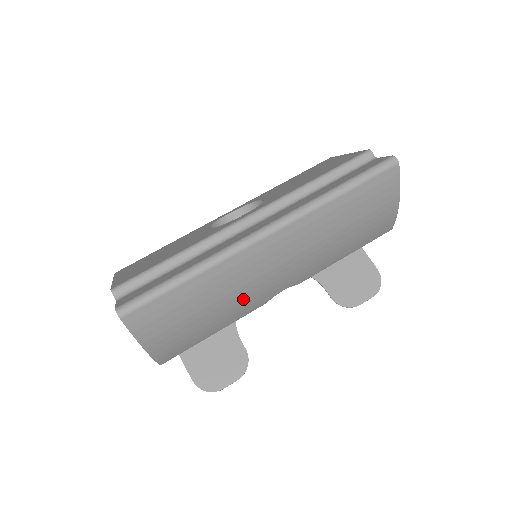
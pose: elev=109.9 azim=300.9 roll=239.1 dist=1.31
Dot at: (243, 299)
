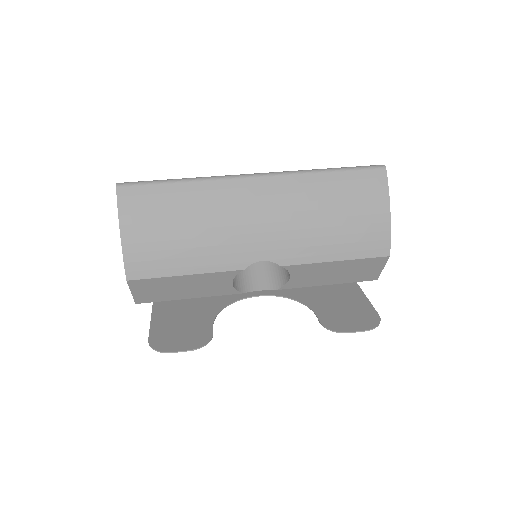
Dot at: (221, 237)
